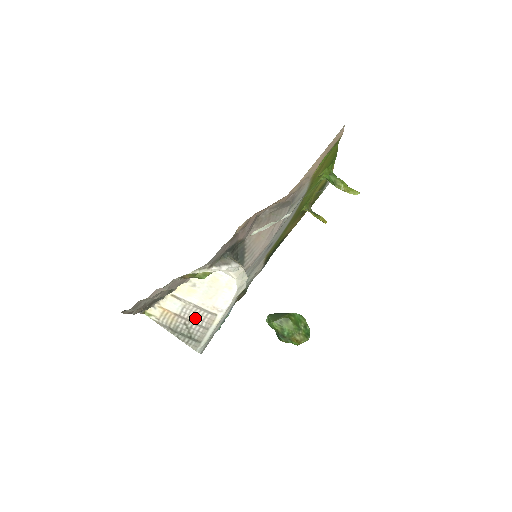
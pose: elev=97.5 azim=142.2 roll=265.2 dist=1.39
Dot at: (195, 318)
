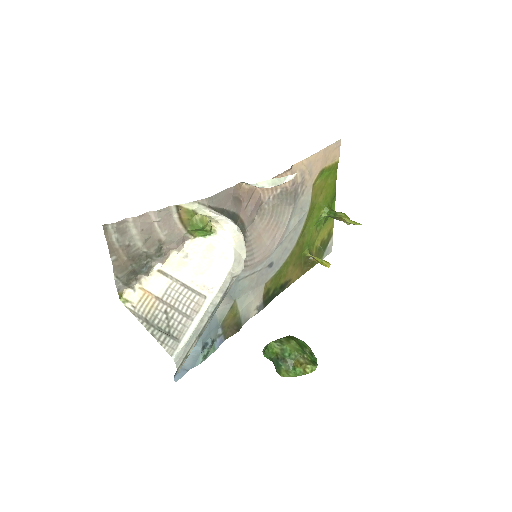
Dot at: (179, 303)
